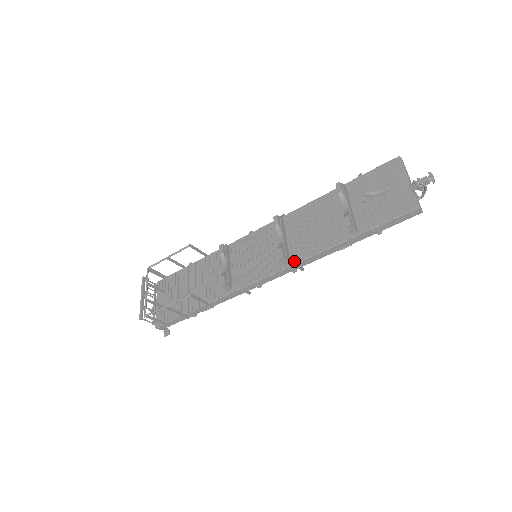
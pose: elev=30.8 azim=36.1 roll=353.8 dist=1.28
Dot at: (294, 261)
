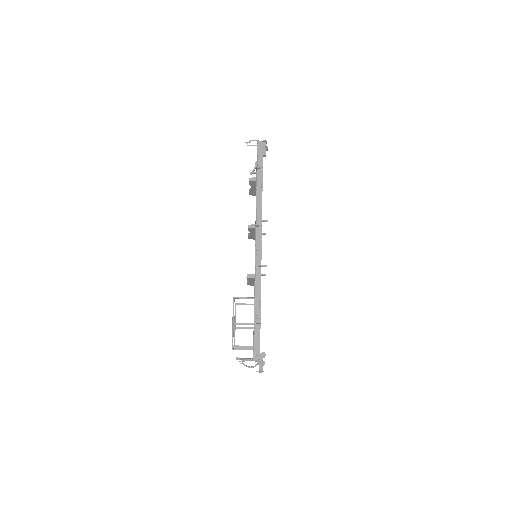
Dot at: occluded
